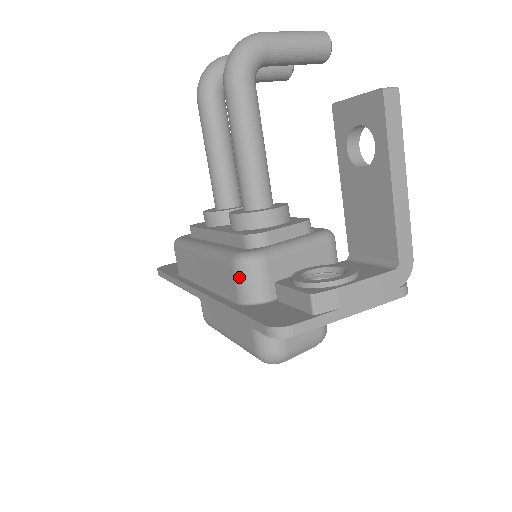
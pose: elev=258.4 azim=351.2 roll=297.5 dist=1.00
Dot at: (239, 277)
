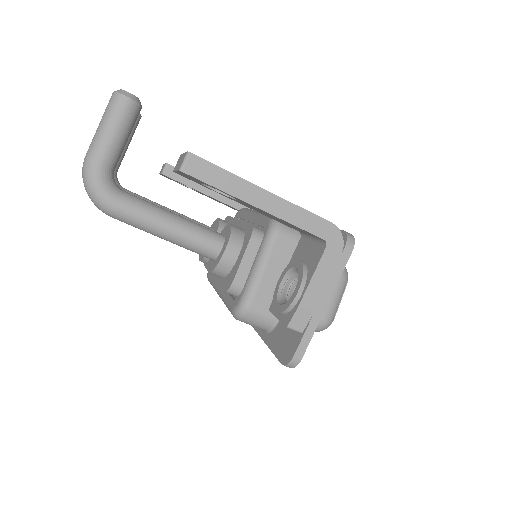
Dot at: occluded
